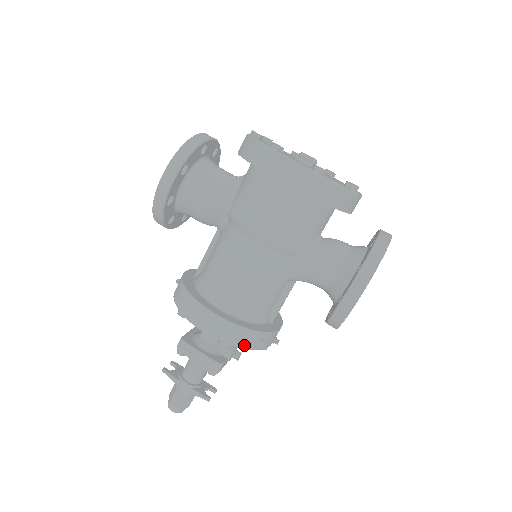
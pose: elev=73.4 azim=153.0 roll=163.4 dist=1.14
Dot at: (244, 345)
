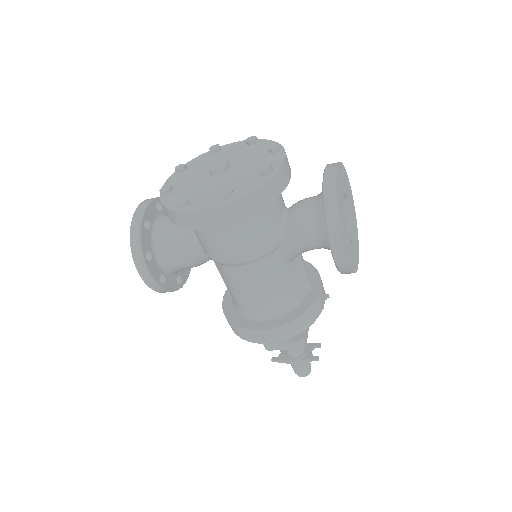
Dot at: (301, 329)
